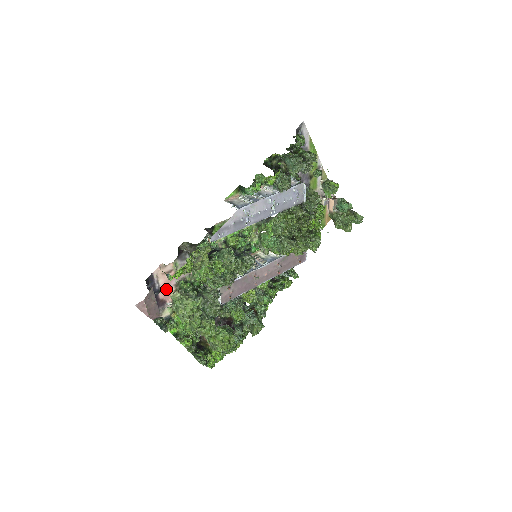
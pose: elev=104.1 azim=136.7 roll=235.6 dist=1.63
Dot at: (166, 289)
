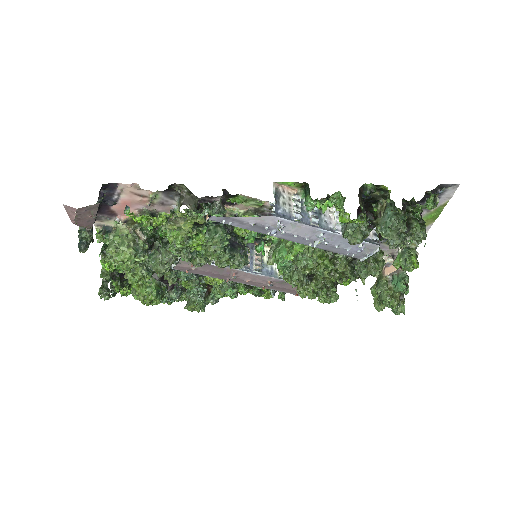
Dot at: occluded
